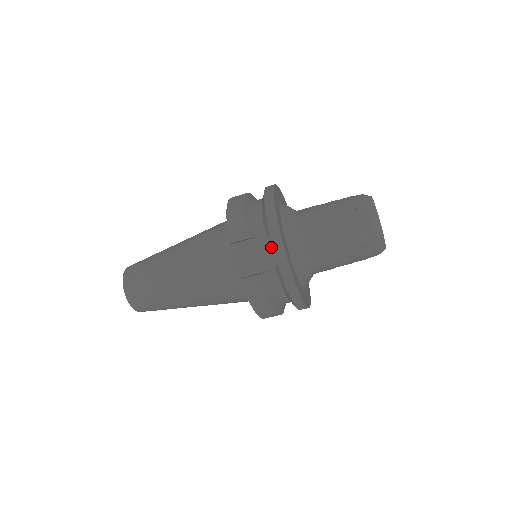
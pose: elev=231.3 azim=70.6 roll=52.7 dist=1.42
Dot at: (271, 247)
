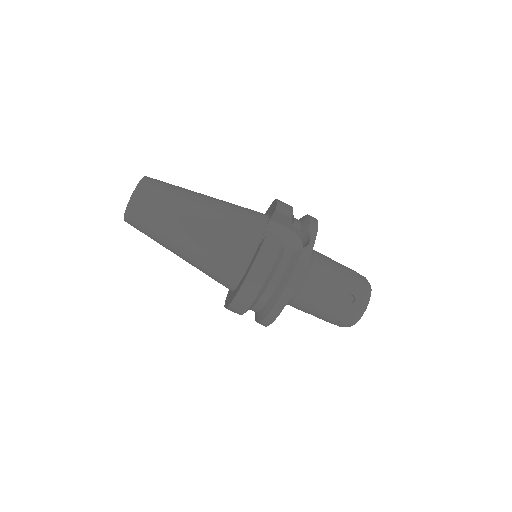
Dot at: (295, 243)
